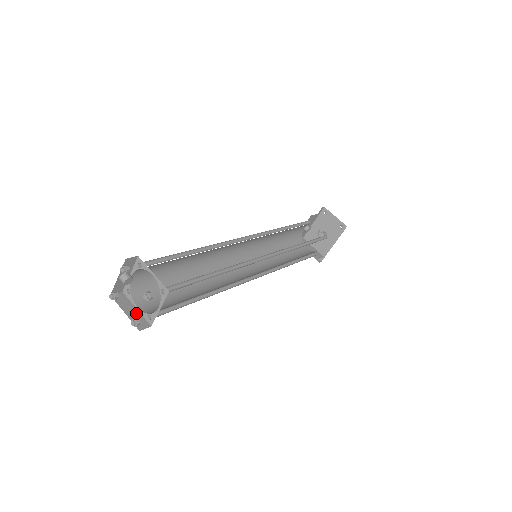
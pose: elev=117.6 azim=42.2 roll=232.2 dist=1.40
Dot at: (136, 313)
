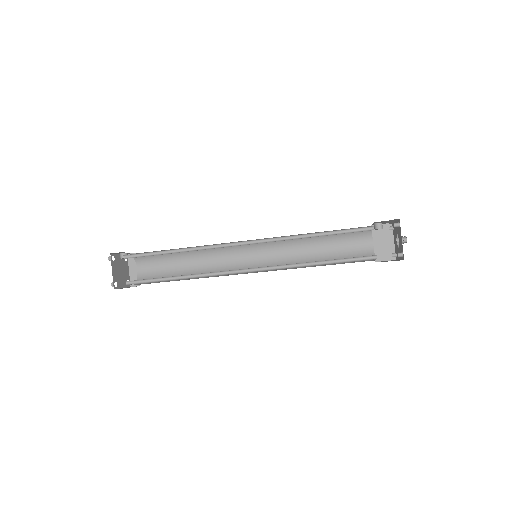
Dot at: (136, 273)
